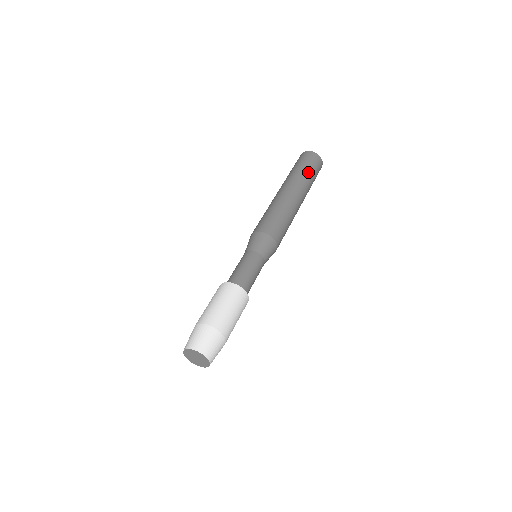
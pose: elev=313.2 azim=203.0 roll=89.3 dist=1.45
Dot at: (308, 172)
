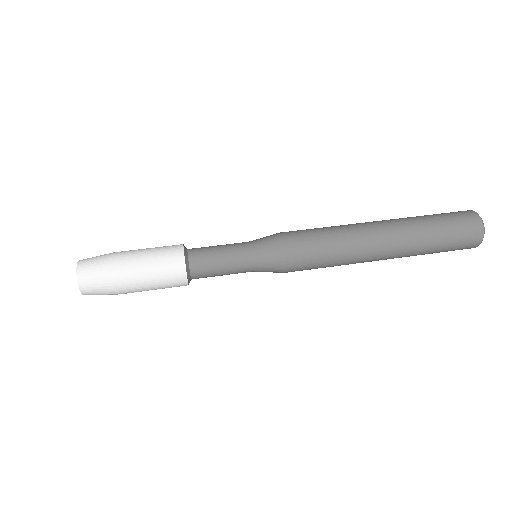
Dot at: (436, 231)
